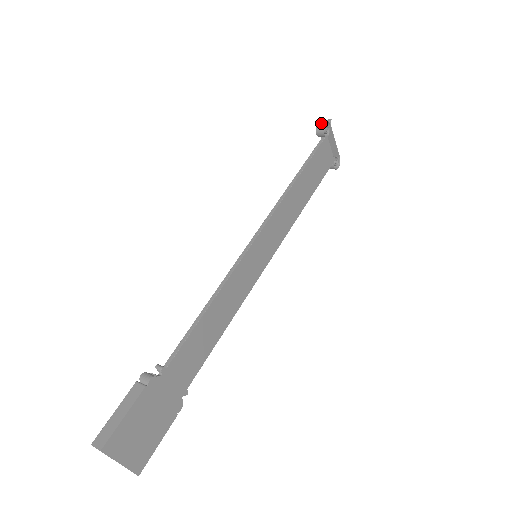
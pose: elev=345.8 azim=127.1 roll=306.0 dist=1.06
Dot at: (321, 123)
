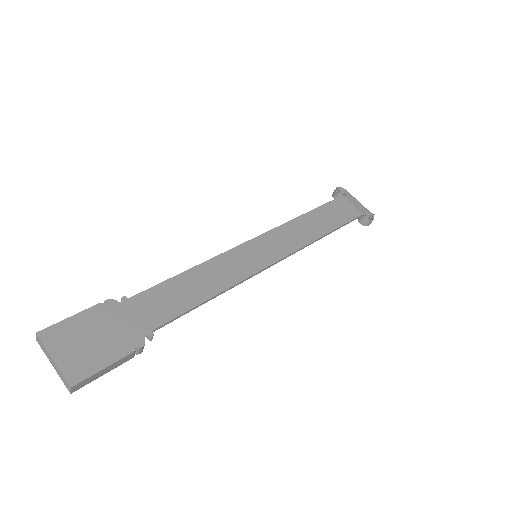
Dot at: (334, 190)
